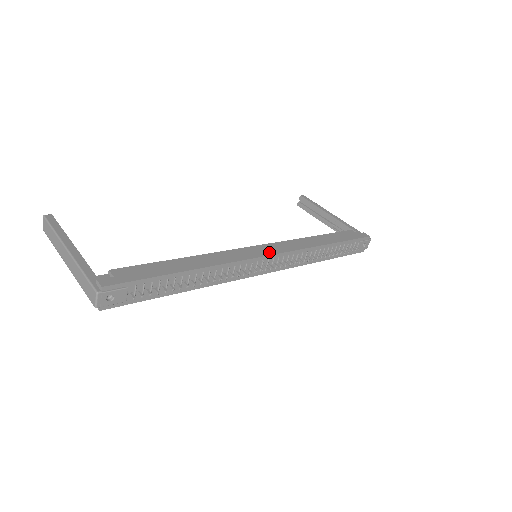
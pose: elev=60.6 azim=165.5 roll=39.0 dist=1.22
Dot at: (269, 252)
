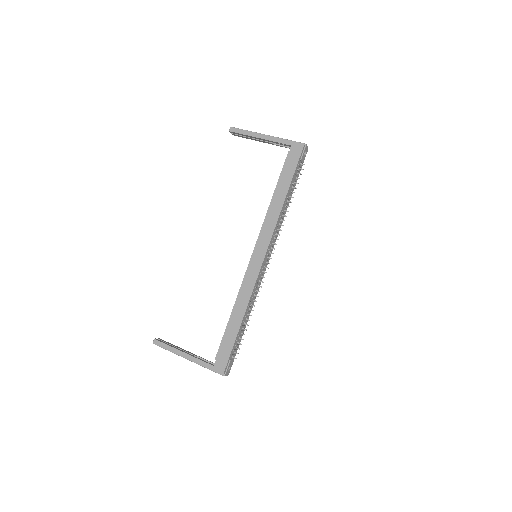
Dot at: (262, 255)
